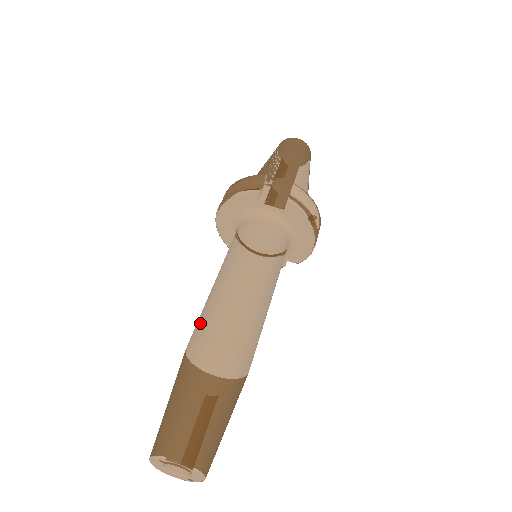
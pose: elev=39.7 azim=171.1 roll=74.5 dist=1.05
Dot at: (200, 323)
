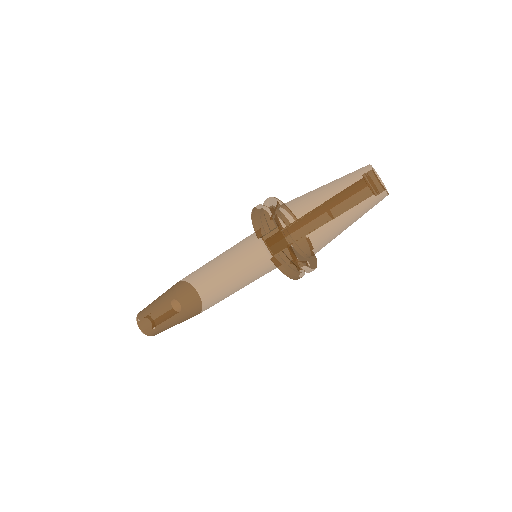
Dot at: (186, 279)
